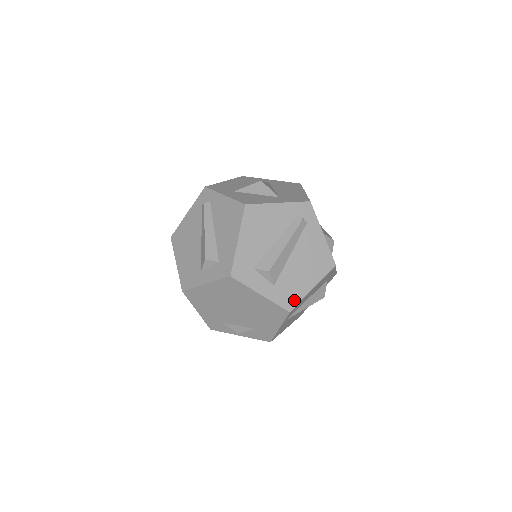
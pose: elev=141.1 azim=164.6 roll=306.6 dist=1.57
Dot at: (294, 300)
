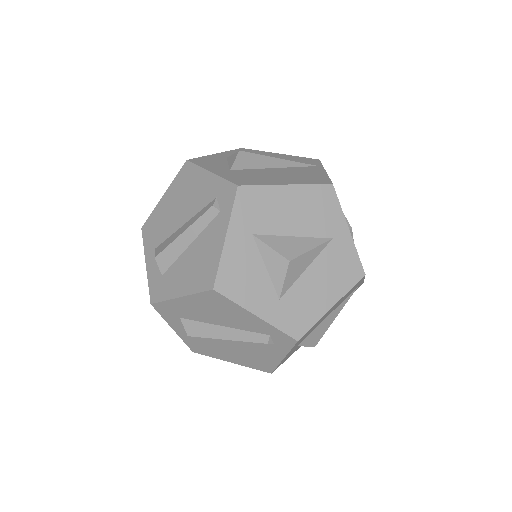
Dot at: (204, 352)
